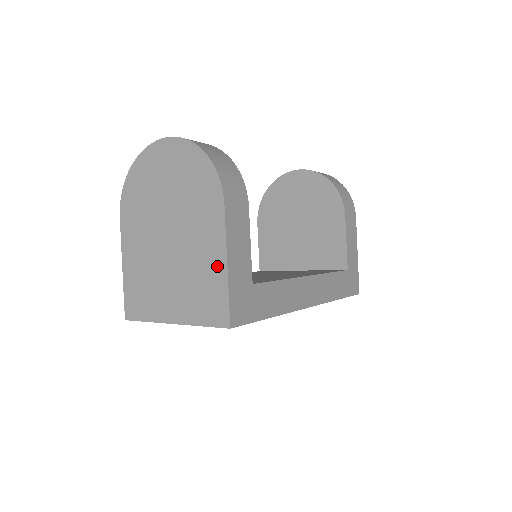
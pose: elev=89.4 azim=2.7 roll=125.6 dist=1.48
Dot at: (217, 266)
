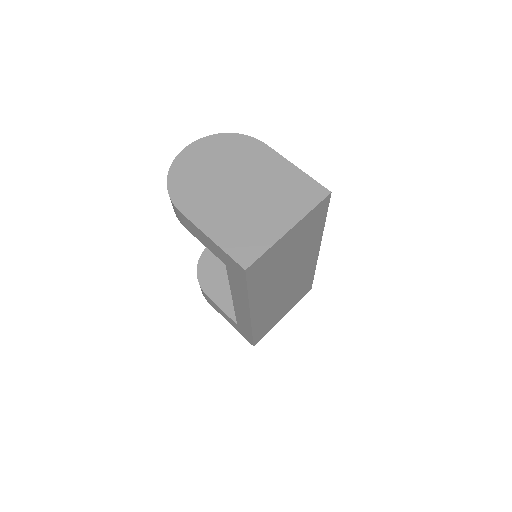
Dot at: (291, 172)
